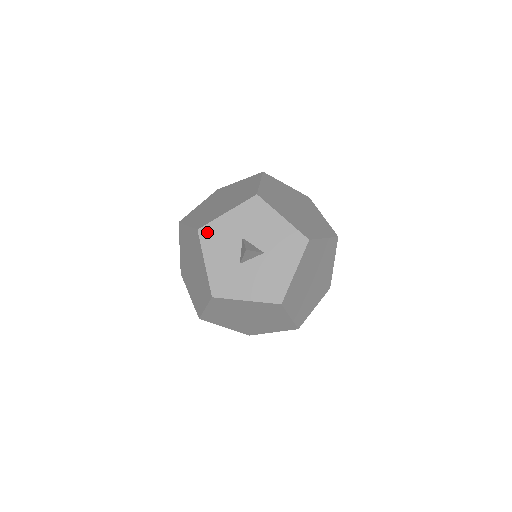
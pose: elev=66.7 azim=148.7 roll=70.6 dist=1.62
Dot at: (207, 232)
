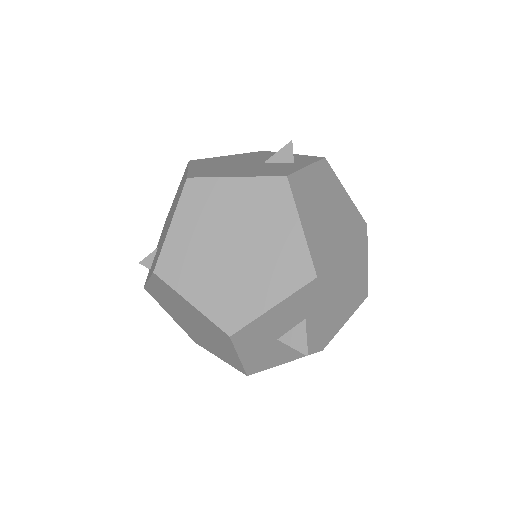
Dot at: (254, 369)
